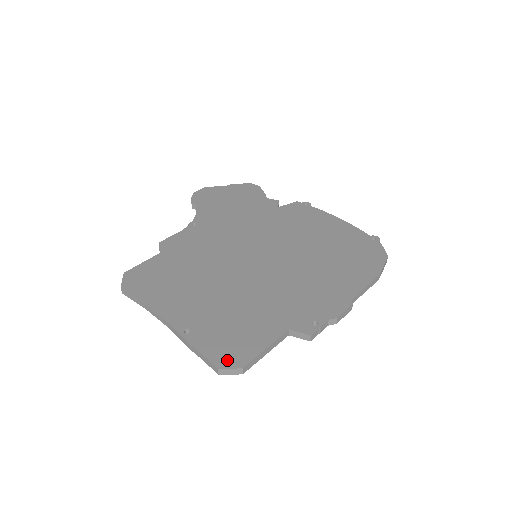
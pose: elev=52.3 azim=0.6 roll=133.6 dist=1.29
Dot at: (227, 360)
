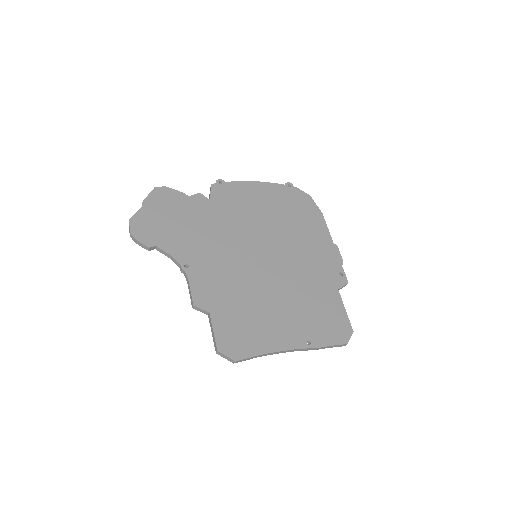
Dot at: (344, 335)
